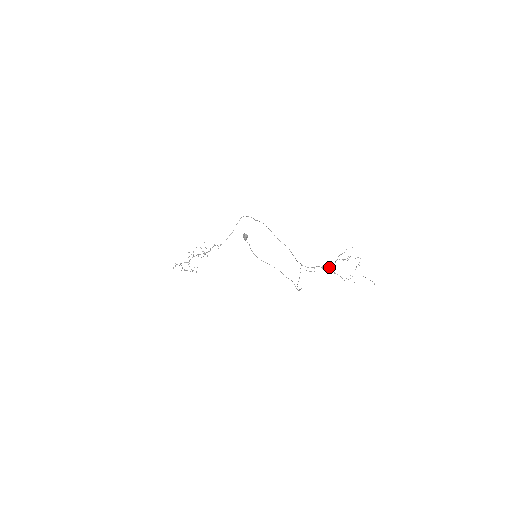
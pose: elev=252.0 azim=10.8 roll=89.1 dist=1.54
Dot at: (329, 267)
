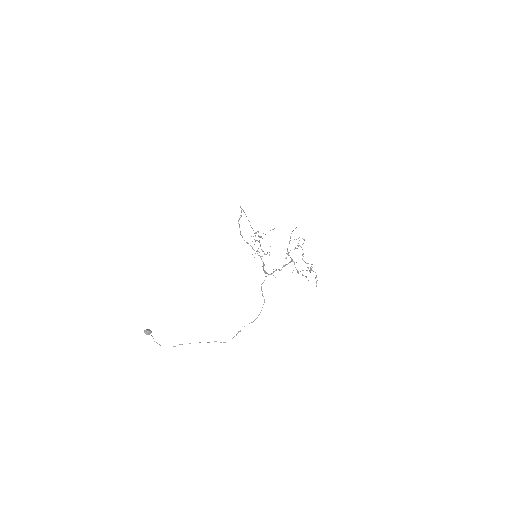
Dot at: (287, 264)
